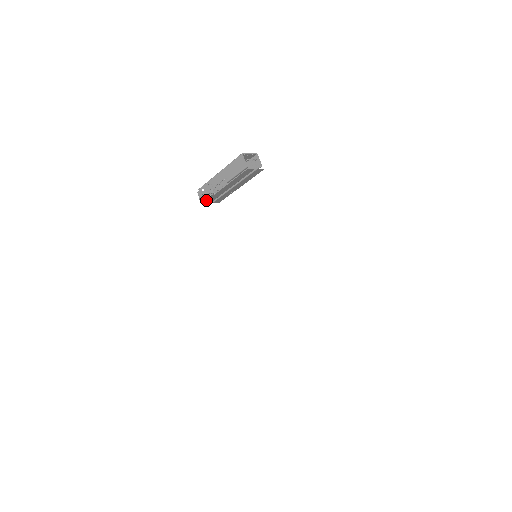
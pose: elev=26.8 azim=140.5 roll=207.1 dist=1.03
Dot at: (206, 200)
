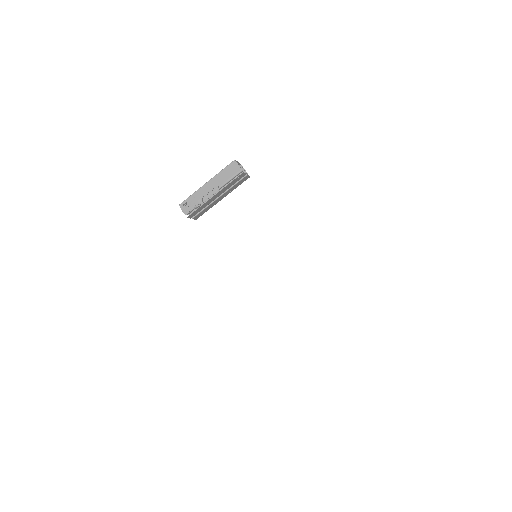
Dot at: occluded
